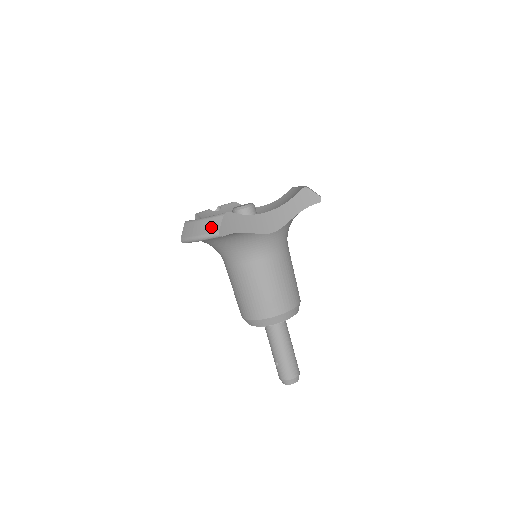
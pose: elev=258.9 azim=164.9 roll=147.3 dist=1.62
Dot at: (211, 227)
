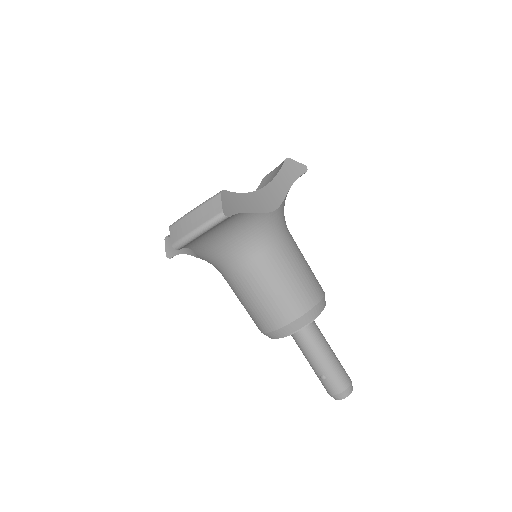
Dot at: (210, 211)
